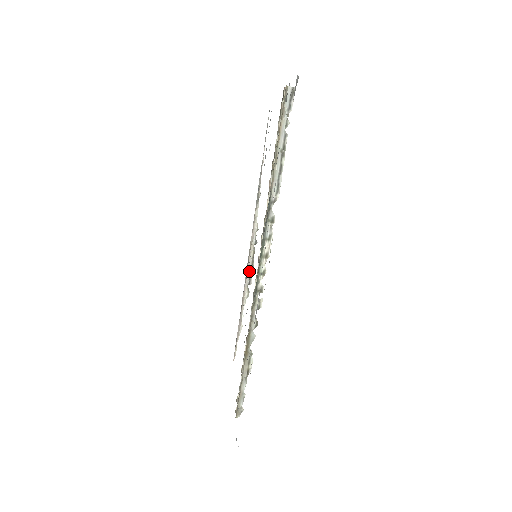
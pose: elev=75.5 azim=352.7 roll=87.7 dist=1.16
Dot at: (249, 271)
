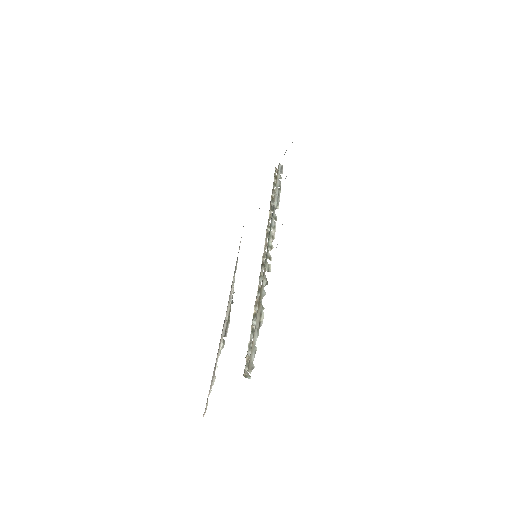
Dot at: (225, 324)
